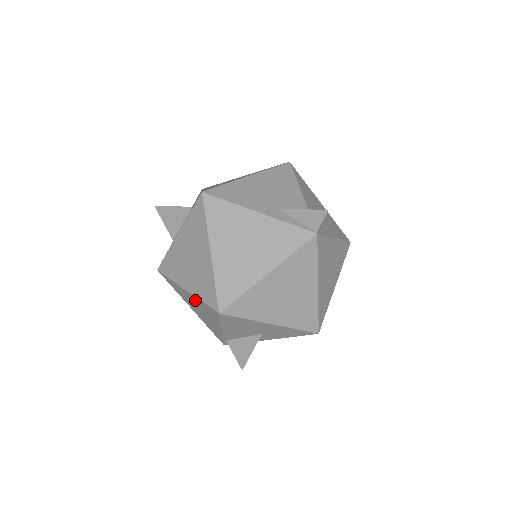
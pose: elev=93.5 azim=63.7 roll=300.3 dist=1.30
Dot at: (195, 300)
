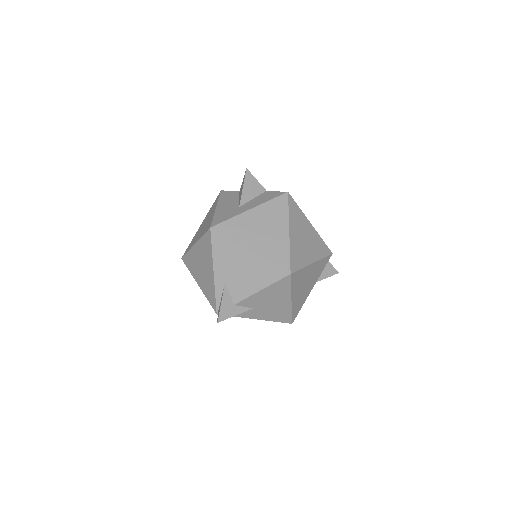
Dot at: occluded
